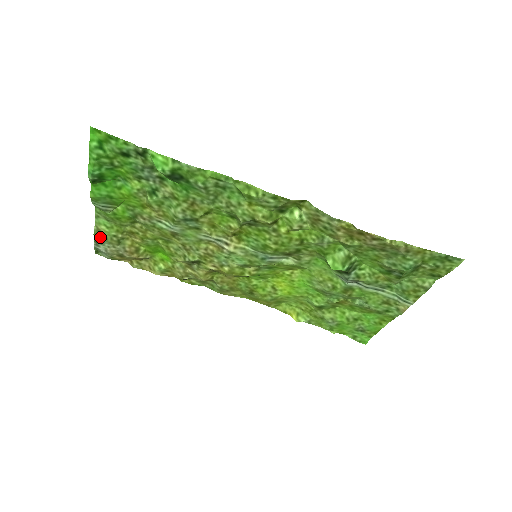
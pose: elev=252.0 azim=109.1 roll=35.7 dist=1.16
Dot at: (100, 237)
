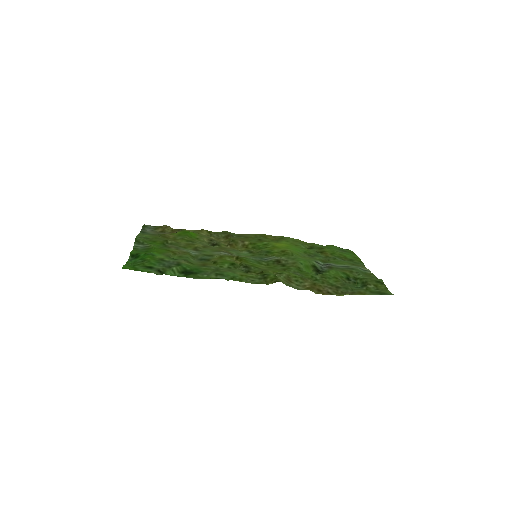
Dot at: (144, 234)
